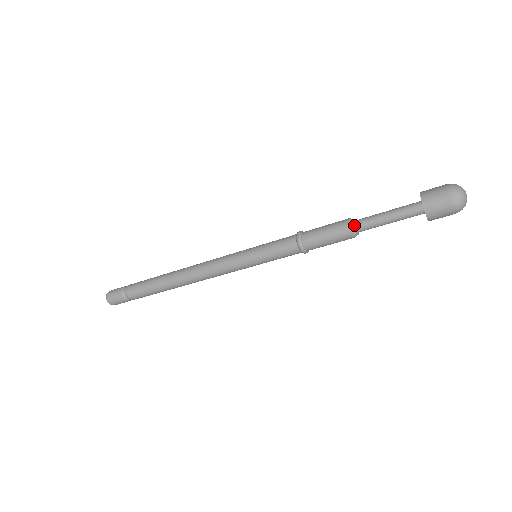
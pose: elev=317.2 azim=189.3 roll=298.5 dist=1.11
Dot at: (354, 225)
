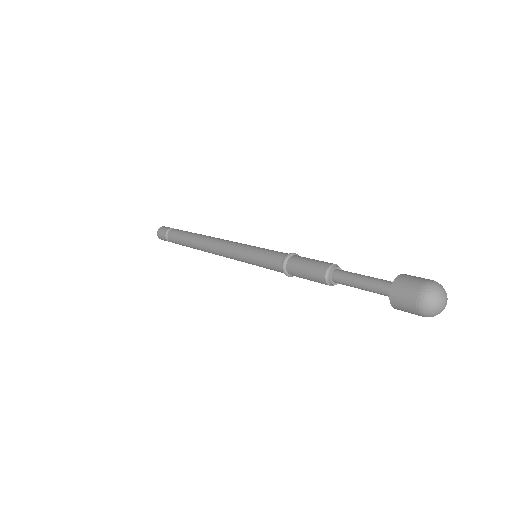
Dot at: (331, 272)
